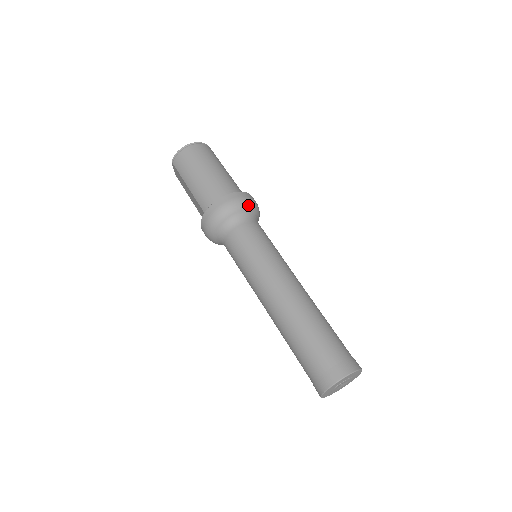
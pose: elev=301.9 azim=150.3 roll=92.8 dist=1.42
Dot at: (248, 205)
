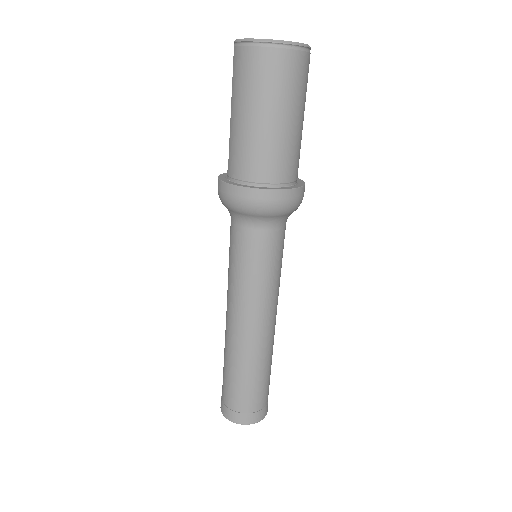
Dot at: (278, 212)
